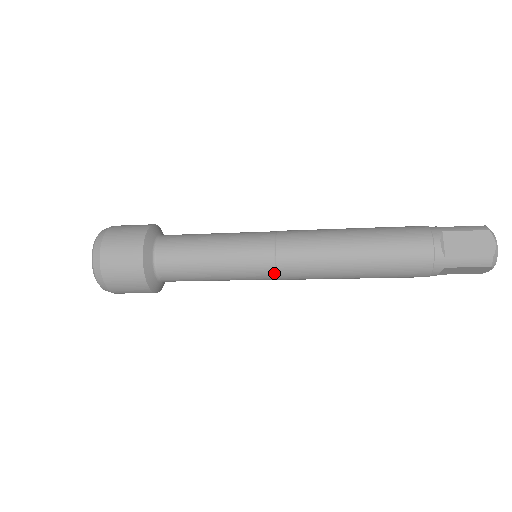
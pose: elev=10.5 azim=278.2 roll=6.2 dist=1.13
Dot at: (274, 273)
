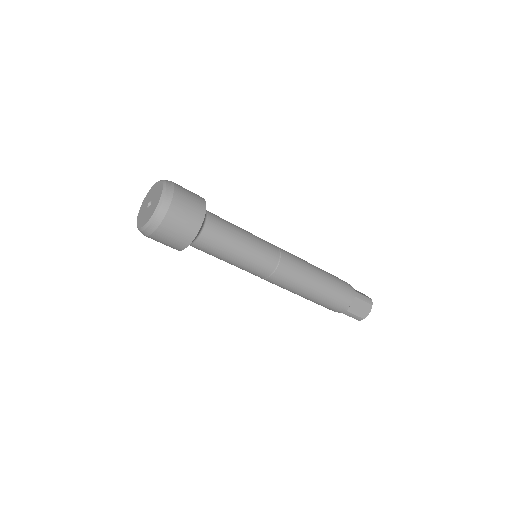
Dot at: (263, 278)
